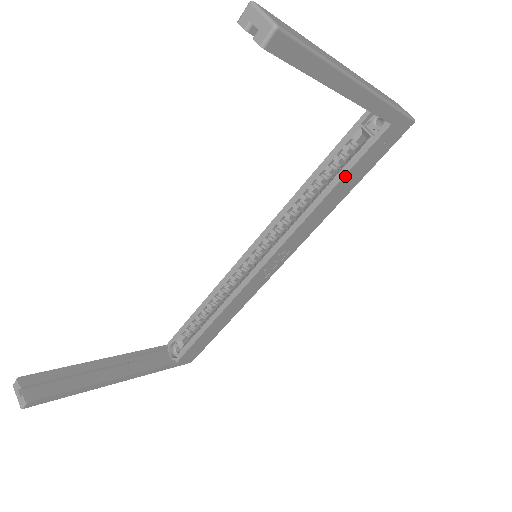
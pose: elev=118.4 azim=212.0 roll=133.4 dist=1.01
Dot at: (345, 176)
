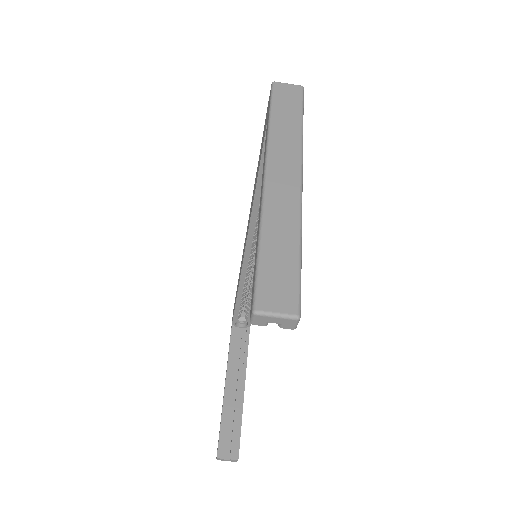
Dot at: occluded
